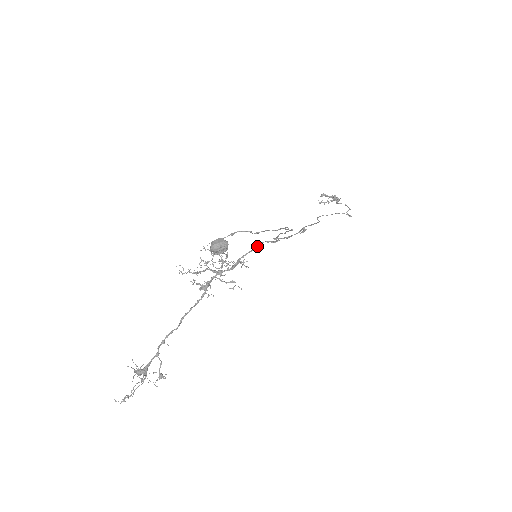
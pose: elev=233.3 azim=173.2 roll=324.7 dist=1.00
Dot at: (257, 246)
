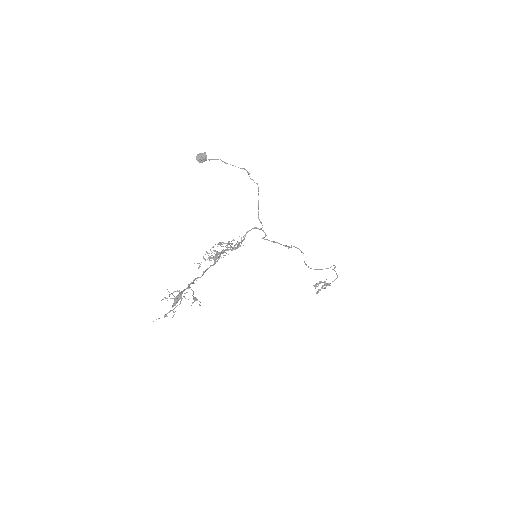
Dot at: (248, 231)
